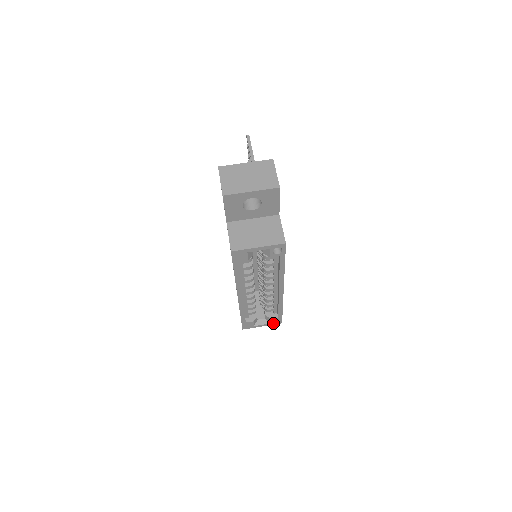
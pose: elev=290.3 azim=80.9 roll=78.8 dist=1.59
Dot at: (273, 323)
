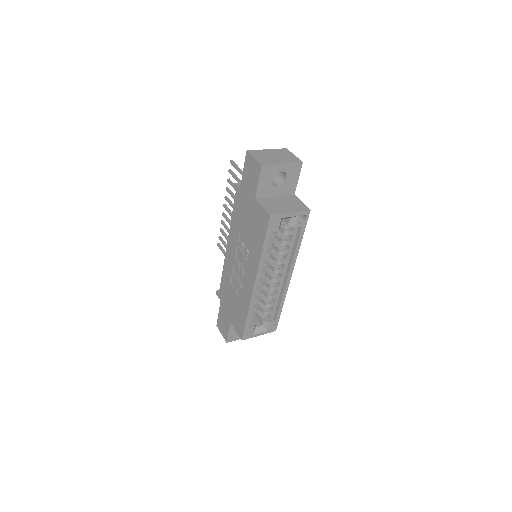
Dot at: (269, 331)
